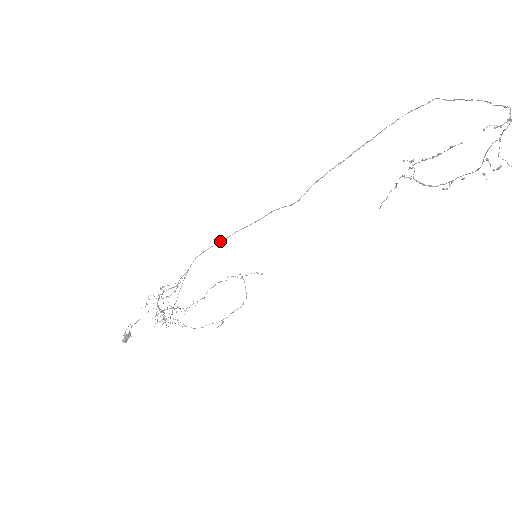
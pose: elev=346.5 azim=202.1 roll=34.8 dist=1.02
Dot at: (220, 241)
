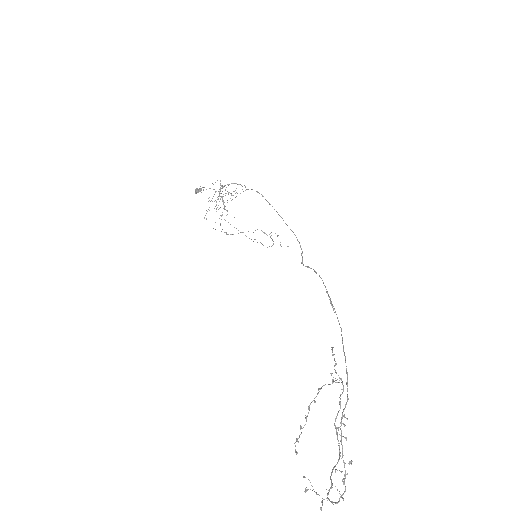
Dot at: (267, 201)
